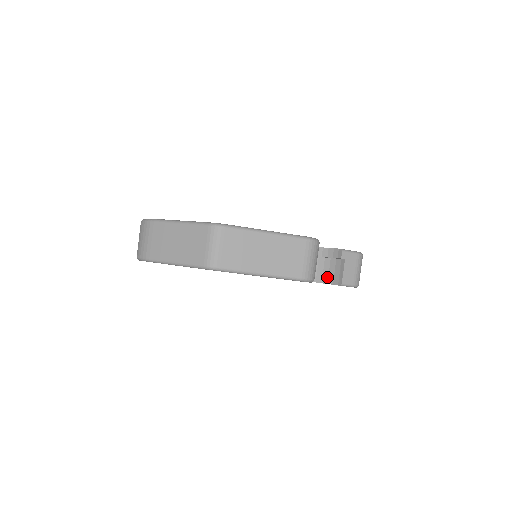
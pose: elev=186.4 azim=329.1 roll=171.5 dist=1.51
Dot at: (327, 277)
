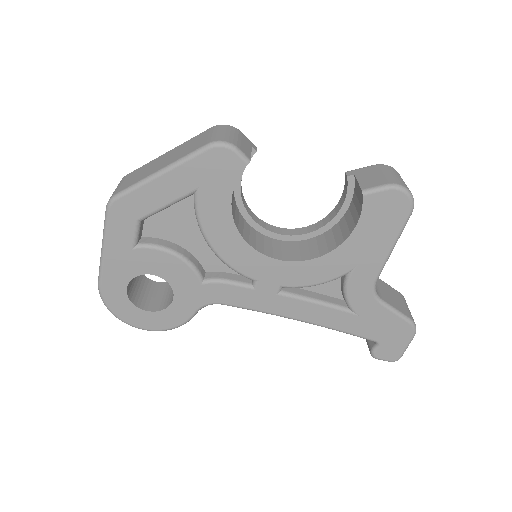
Dot at: (356, 214)
